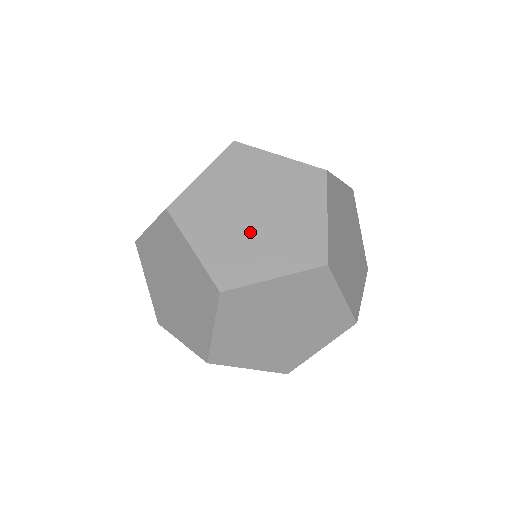
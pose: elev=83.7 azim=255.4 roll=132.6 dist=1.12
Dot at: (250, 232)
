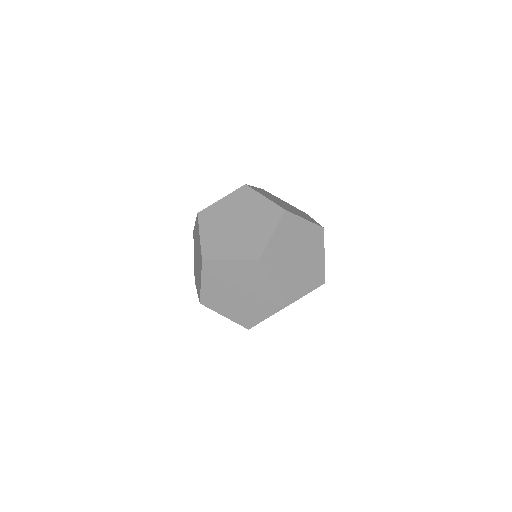
Dot at: (230, 297)
